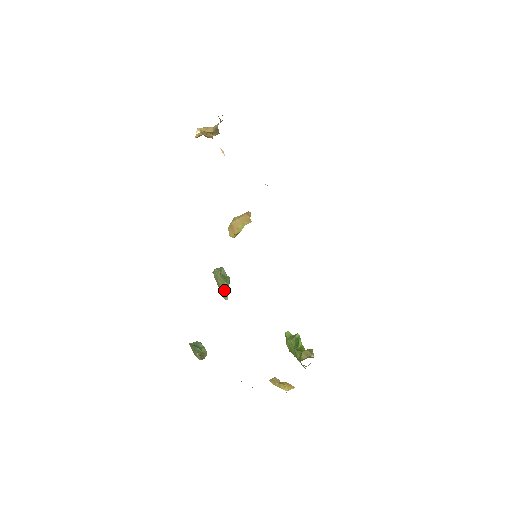
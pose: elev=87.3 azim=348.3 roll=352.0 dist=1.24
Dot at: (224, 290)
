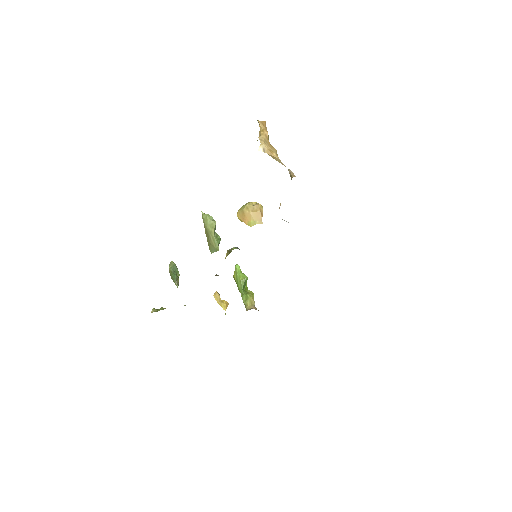
Dot at: (214, 250)
